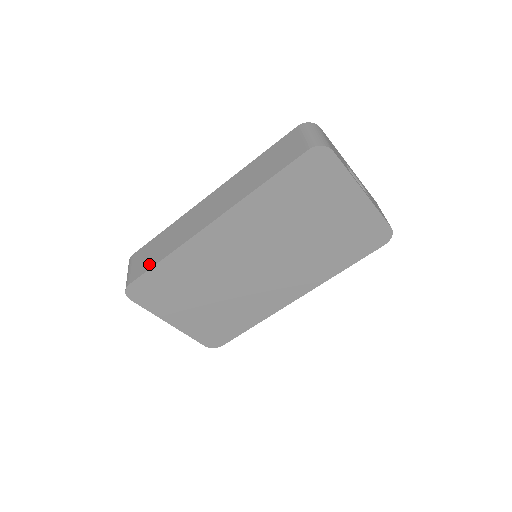
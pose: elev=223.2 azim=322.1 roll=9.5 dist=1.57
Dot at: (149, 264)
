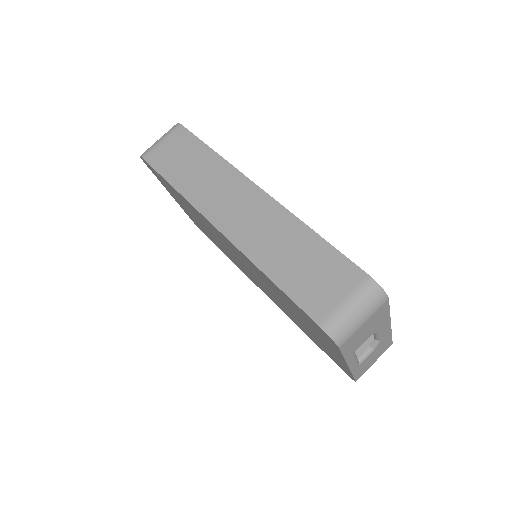
Dot at: (167, 169)
